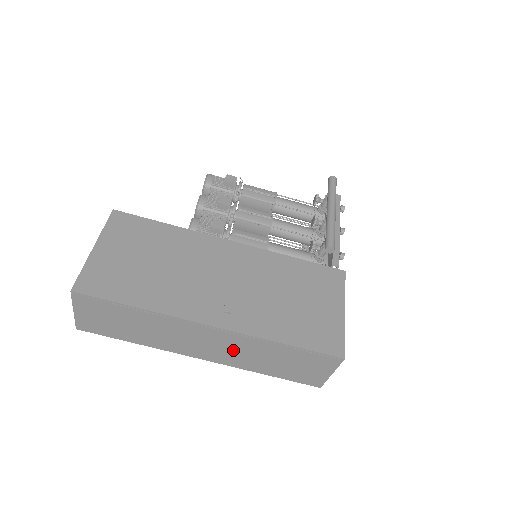
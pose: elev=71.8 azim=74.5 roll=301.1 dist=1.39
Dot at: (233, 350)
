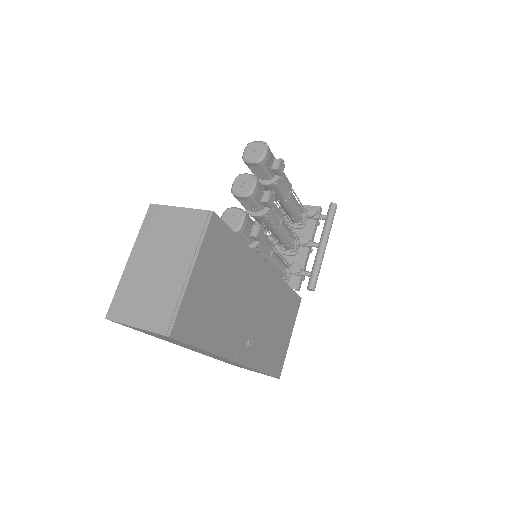
Dot at: (221, 359)
